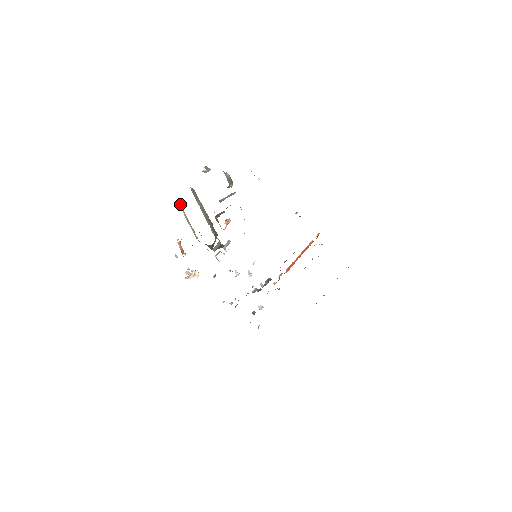
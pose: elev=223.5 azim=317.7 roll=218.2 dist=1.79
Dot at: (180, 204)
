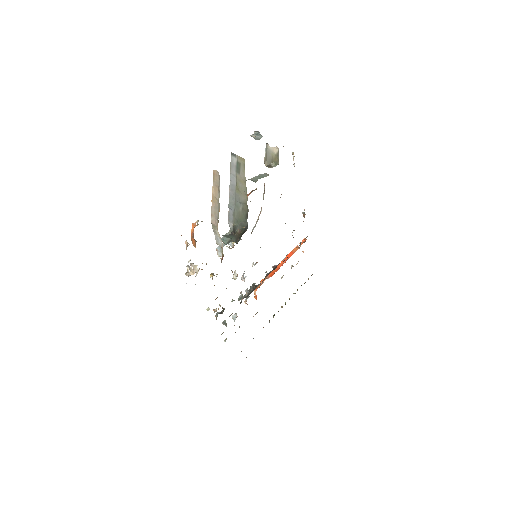
Dot at: (216, 173)
